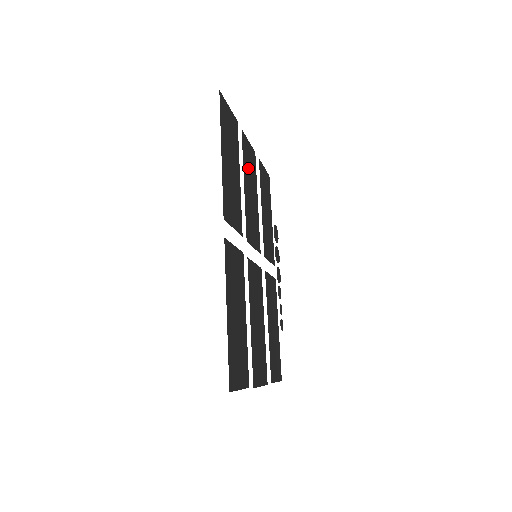
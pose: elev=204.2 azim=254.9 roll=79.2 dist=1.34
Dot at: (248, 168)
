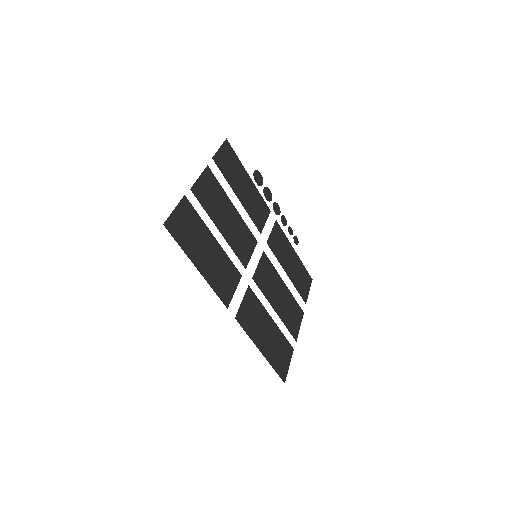
Dot at: (213, 204)
